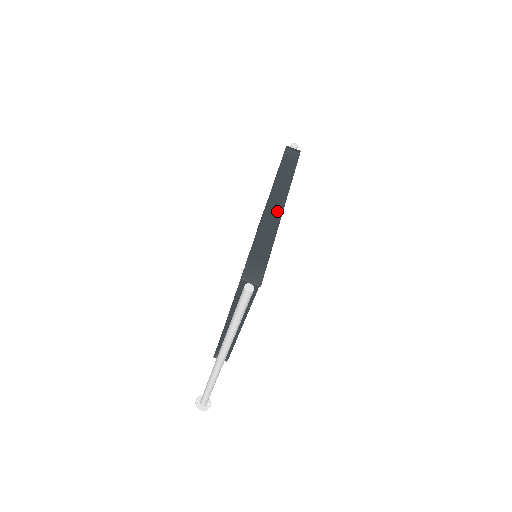
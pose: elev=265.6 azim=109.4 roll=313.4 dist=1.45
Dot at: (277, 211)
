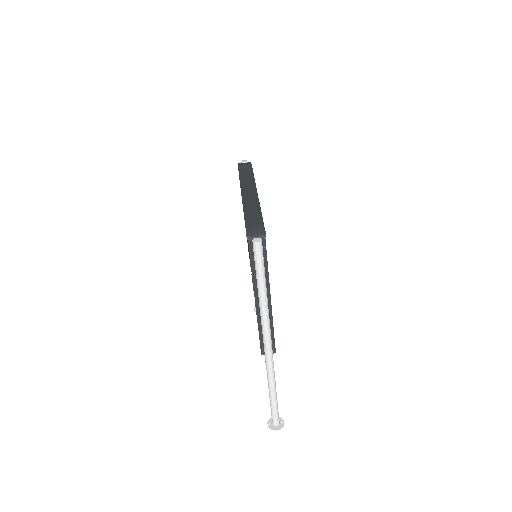
Dot at: (253, 196)
